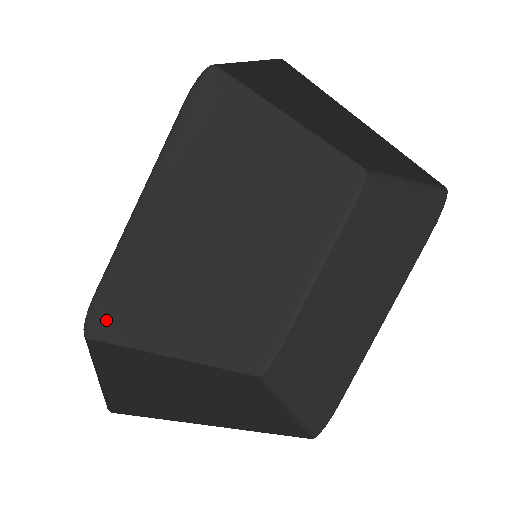
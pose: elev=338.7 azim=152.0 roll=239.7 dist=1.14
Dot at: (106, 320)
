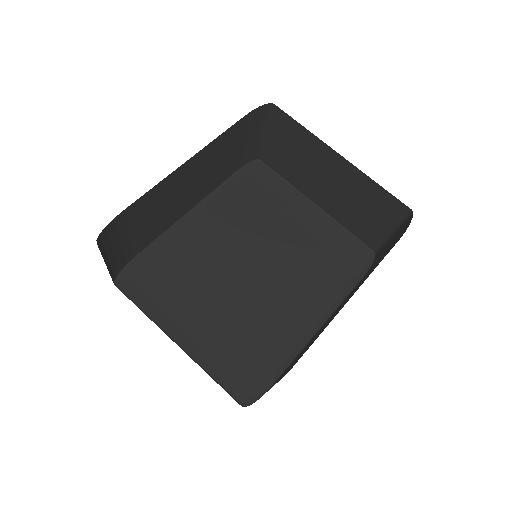
Dot at: (134, 280)
